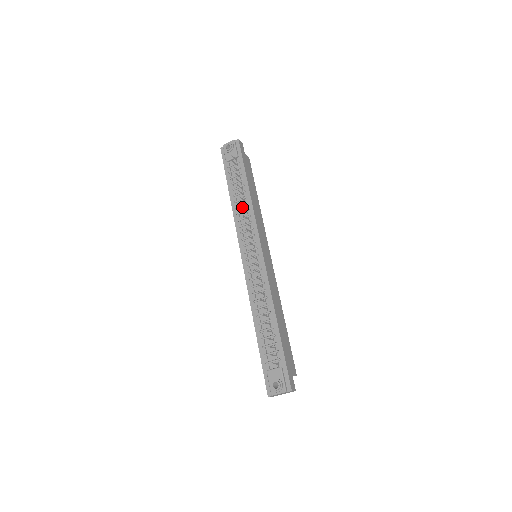
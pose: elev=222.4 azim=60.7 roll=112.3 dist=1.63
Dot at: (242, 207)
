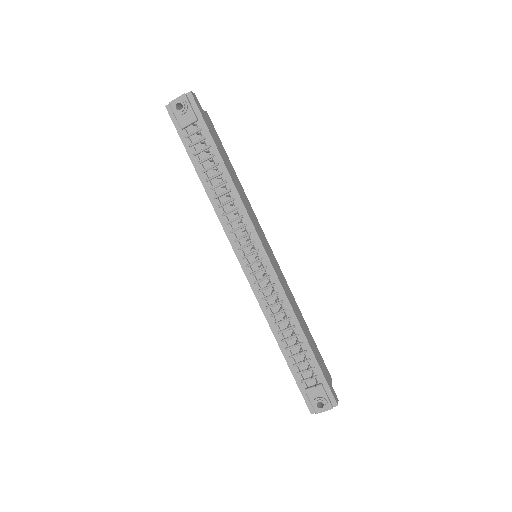
Dot at: (223, 196)
